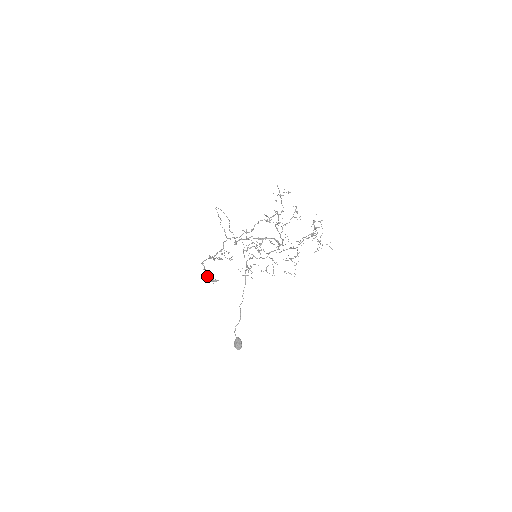
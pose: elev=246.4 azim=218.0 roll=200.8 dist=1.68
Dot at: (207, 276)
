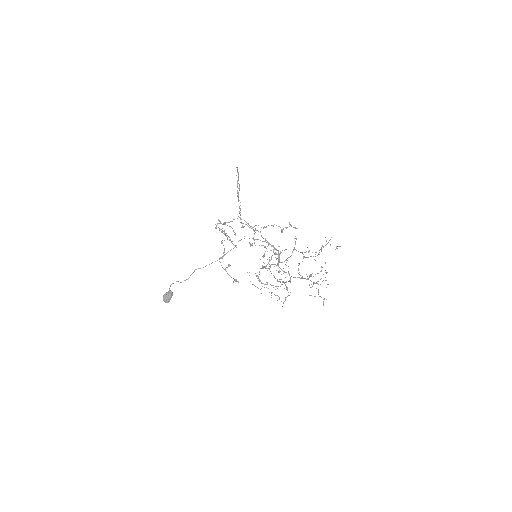
Dot at: occluded
